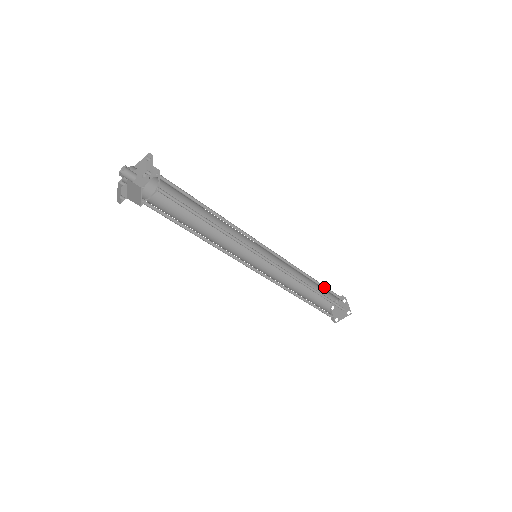
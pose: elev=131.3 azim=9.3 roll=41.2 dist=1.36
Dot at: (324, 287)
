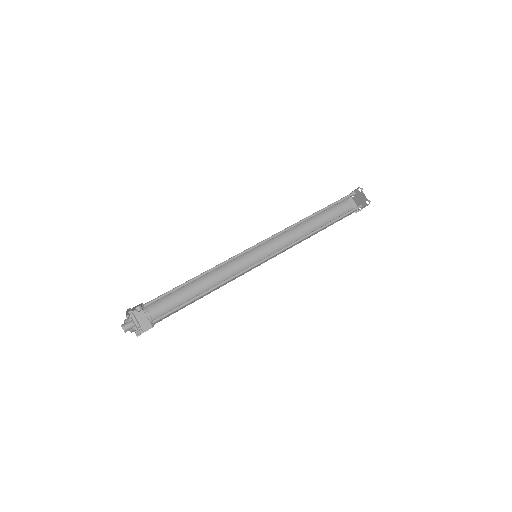
Dot at: (332, 203)
